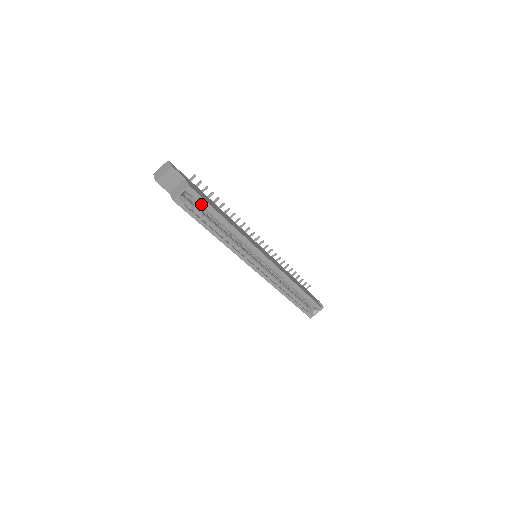
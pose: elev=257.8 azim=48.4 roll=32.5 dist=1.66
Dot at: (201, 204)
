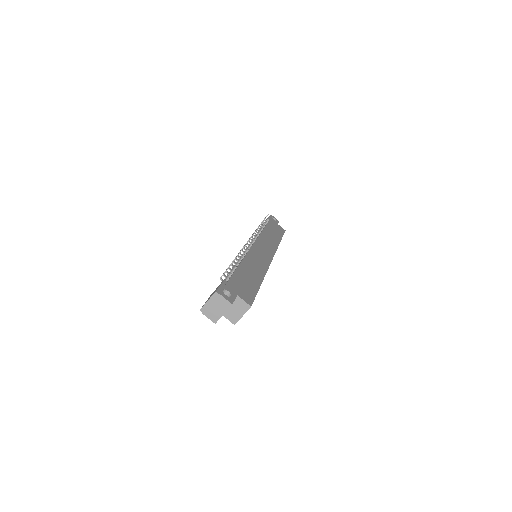
Dot at: occluded
